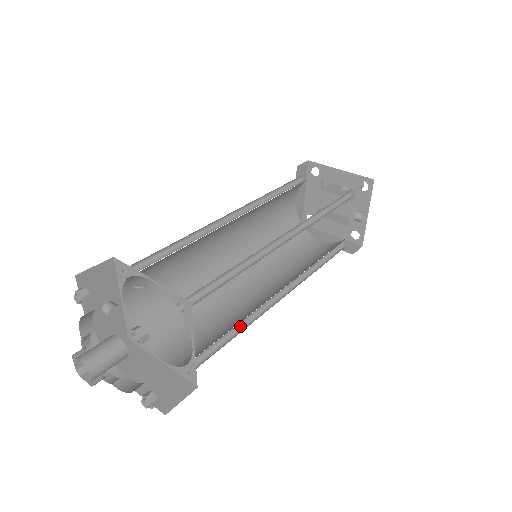
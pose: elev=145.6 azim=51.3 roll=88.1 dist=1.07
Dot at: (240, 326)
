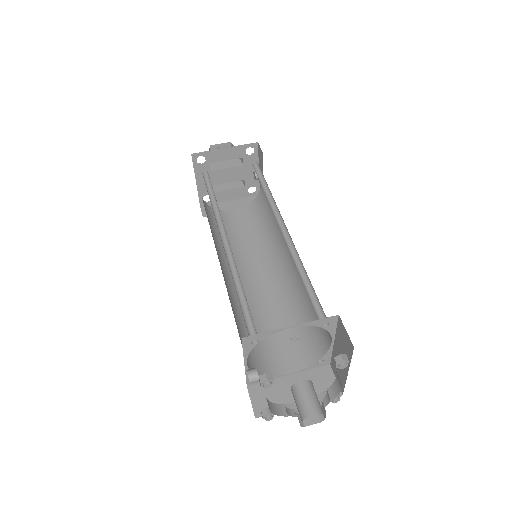
Dot at: (296, 309)
